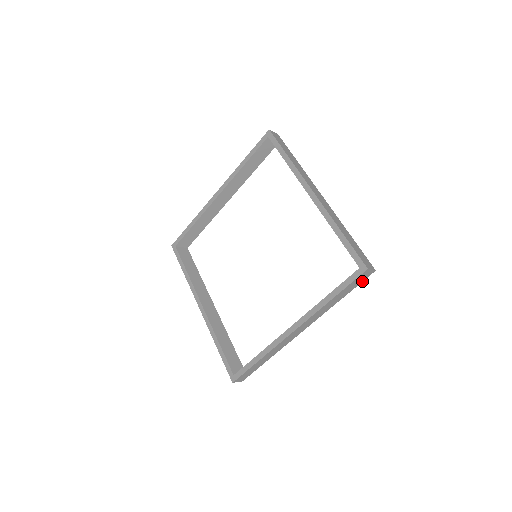
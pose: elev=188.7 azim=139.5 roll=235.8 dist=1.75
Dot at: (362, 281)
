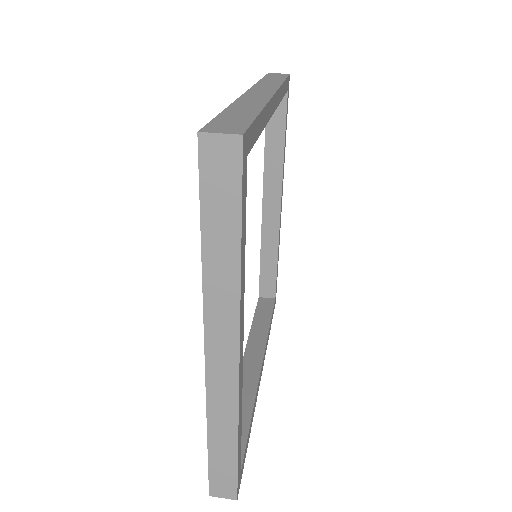
Dot at: (241, 473)
